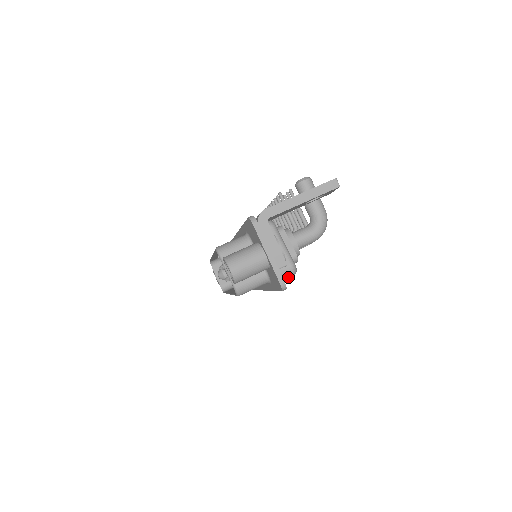
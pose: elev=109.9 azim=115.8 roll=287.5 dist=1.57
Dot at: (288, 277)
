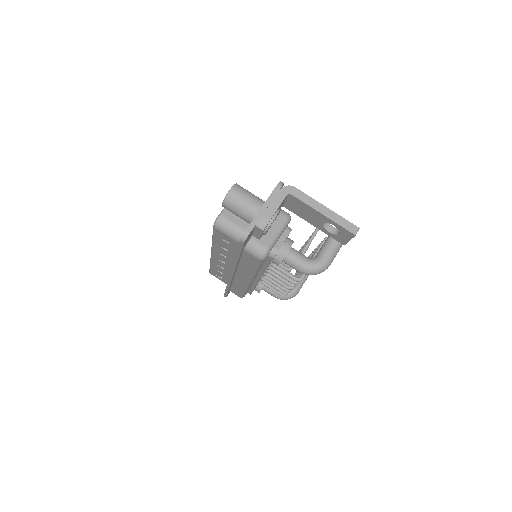
Dot at: (255, 254)
